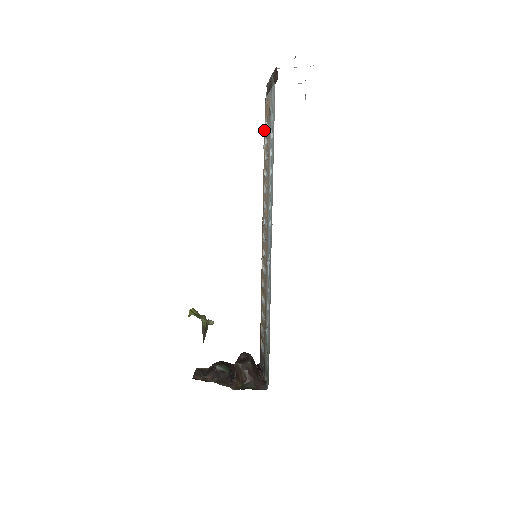
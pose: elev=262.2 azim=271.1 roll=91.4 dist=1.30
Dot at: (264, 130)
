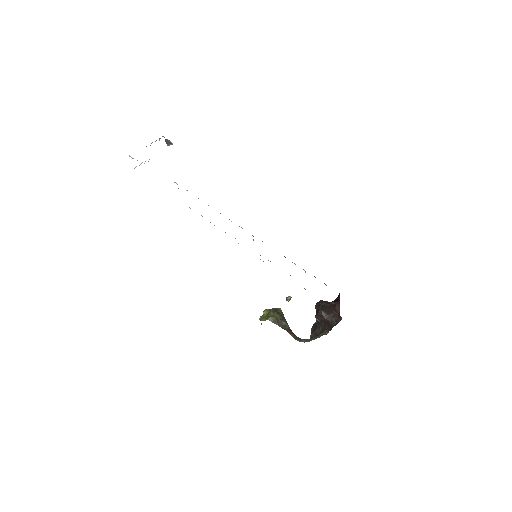
Dot at: (178, 188)
